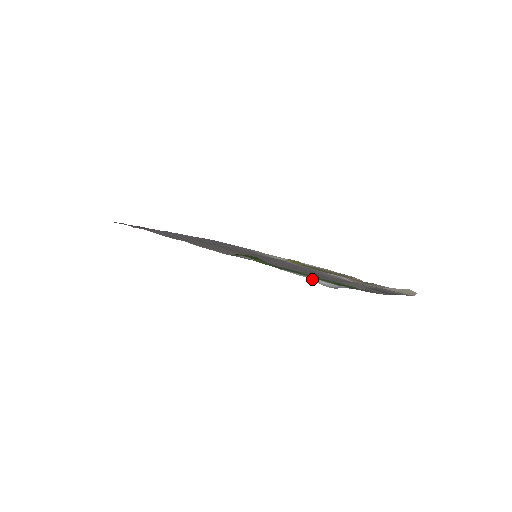
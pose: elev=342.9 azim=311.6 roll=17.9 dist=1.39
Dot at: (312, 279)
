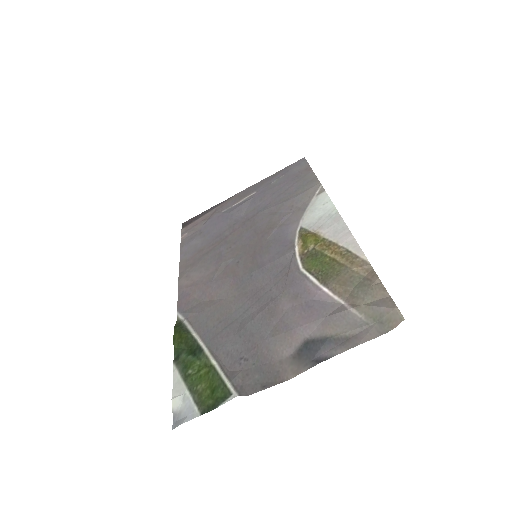
Dot at: (172, 403)
